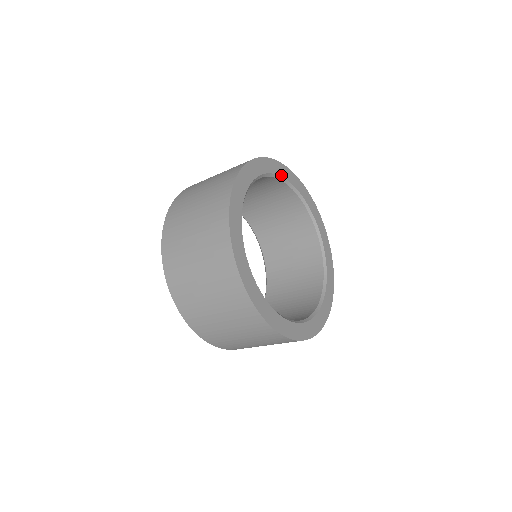
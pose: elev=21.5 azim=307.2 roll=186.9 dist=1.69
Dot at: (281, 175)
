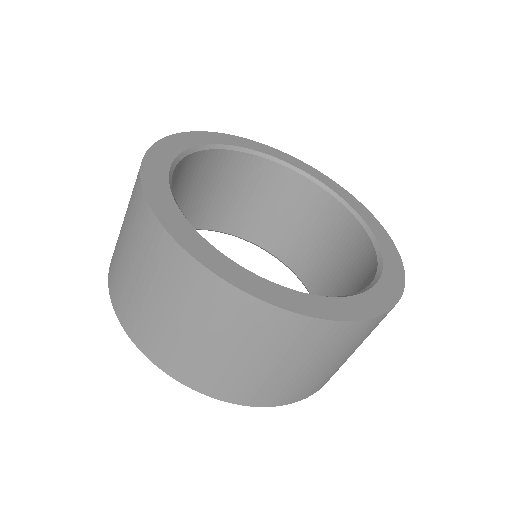
Dot at: (294, 165)
